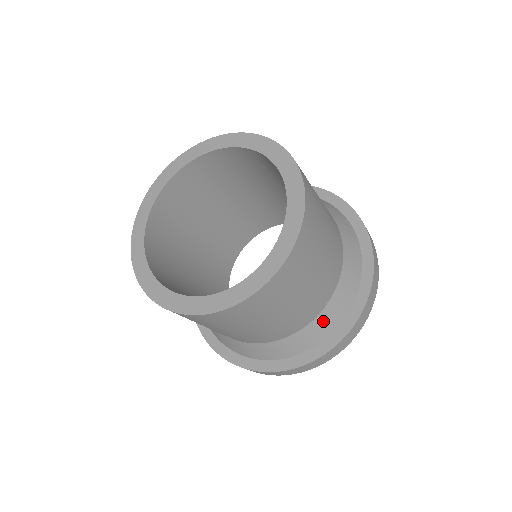
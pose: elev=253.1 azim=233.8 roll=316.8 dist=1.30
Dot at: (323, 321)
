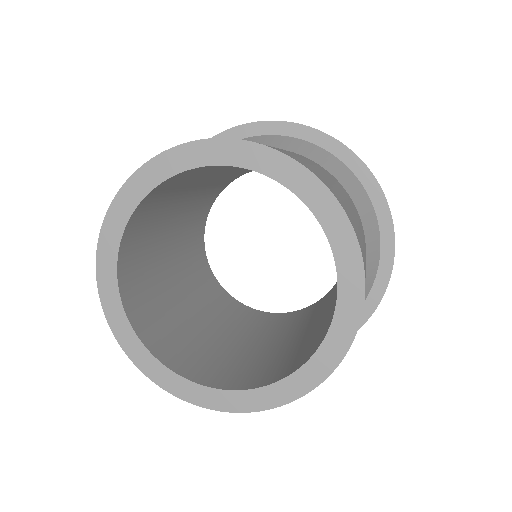
Dot at: (369, 267)
